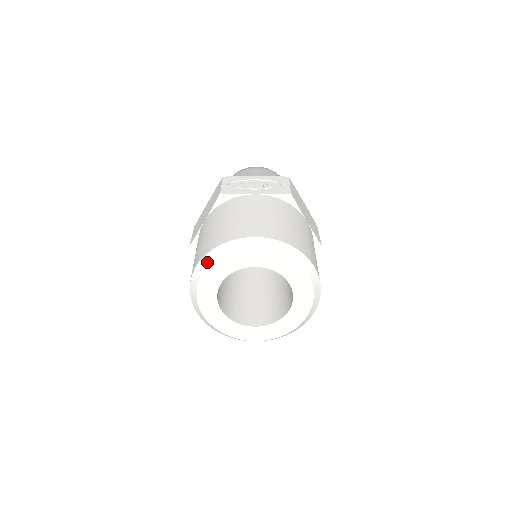
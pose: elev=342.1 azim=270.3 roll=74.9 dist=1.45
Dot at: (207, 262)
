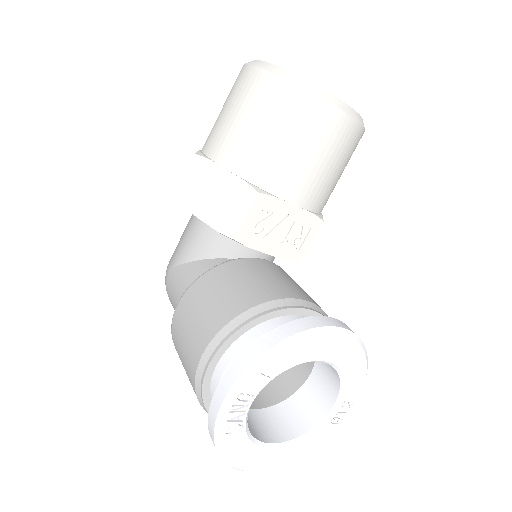
Dot at: occluded
